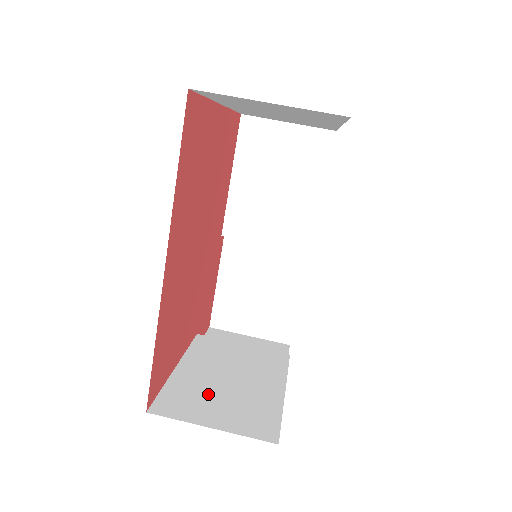
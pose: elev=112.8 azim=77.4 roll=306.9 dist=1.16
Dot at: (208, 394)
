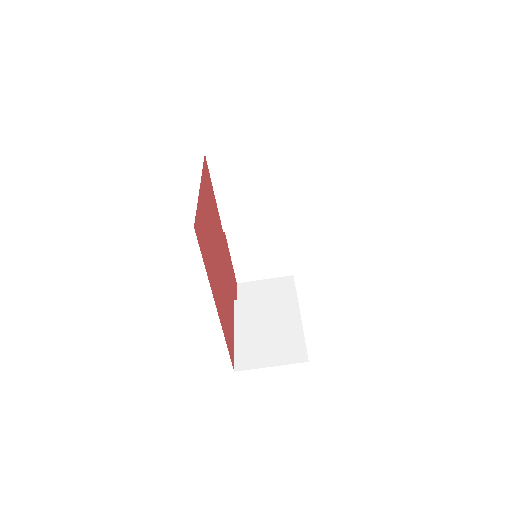
Dot at: (260, 345)
